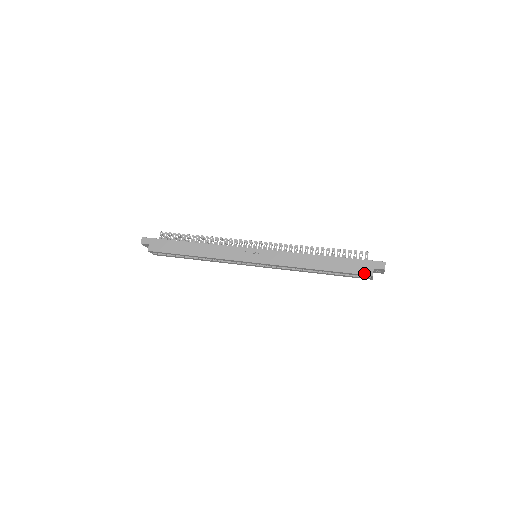
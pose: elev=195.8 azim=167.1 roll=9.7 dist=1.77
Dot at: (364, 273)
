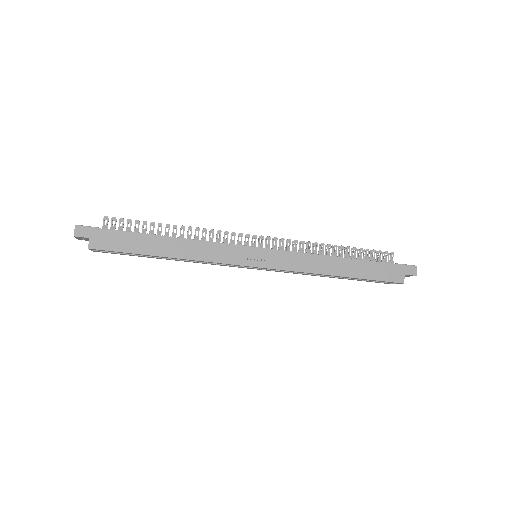
Dot at: (395, 280)
